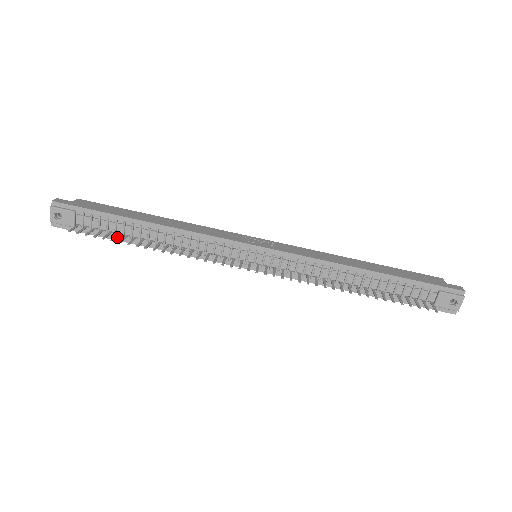
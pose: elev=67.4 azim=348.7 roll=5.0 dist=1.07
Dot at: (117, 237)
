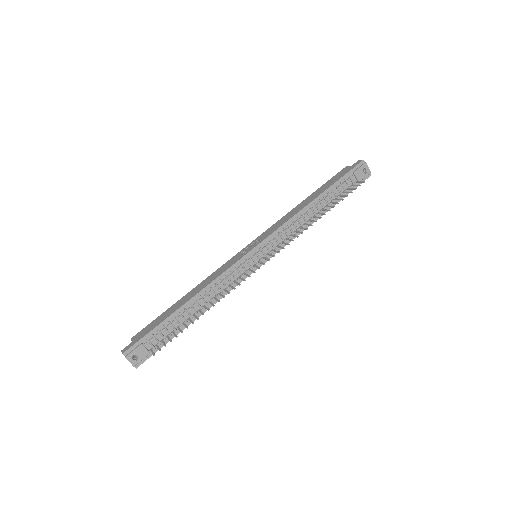
Dot at: (178, 331)
